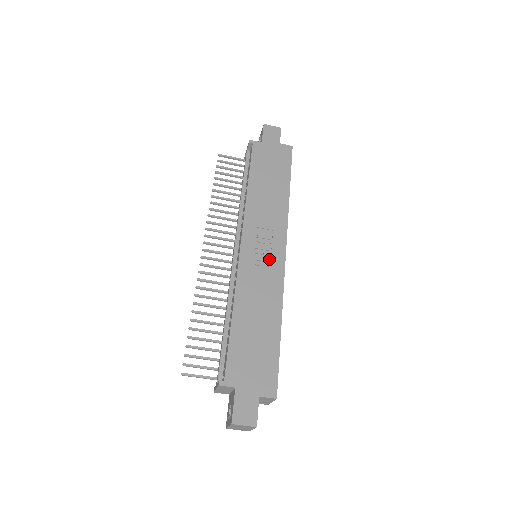
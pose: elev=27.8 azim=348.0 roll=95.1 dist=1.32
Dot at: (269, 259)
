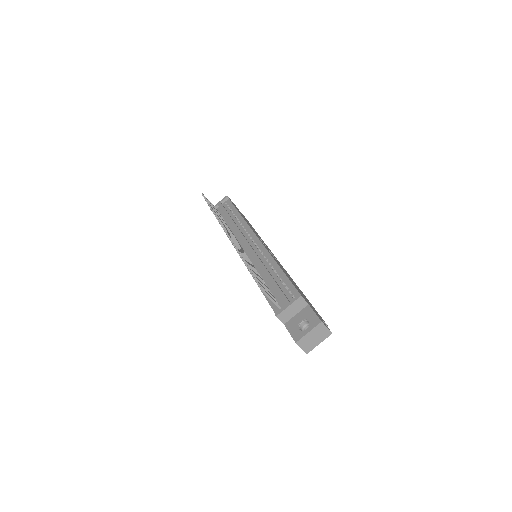
Dot at: occluded
